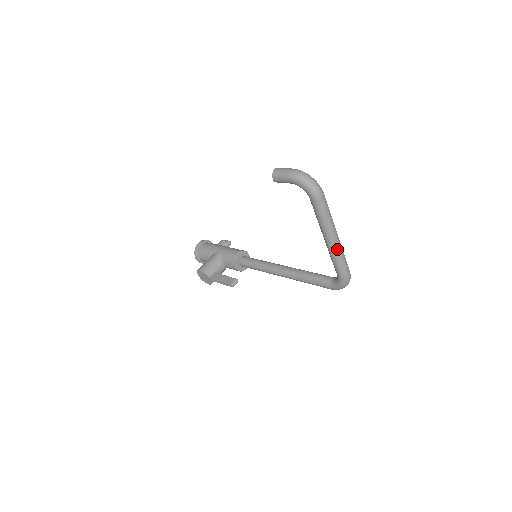
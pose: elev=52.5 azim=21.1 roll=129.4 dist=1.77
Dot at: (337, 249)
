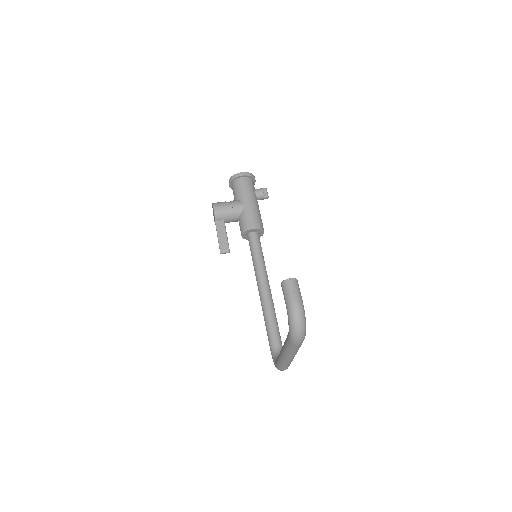
Dot at: (285, 361)
